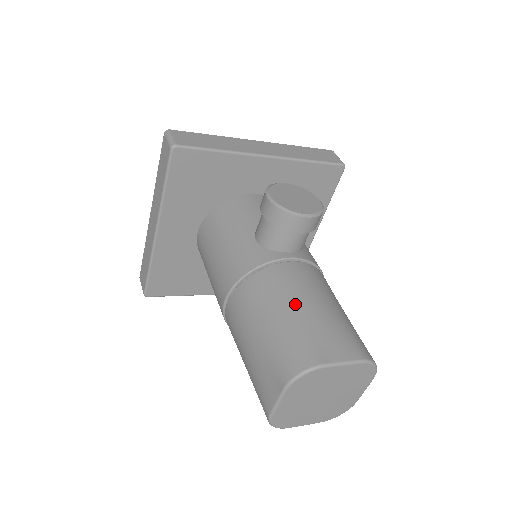
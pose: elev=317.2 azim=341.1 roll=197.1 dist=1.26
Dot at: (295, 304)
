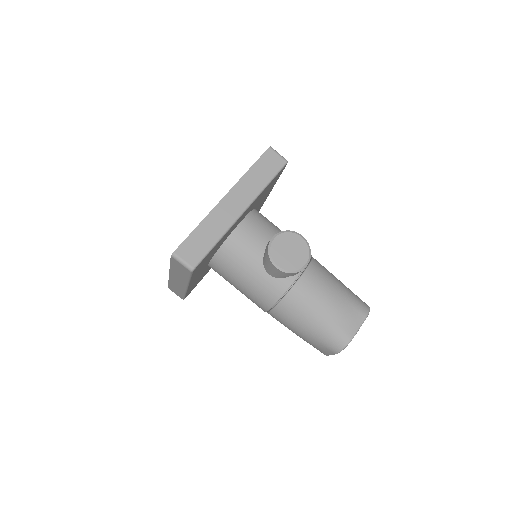
Dot at: (320, 311)
